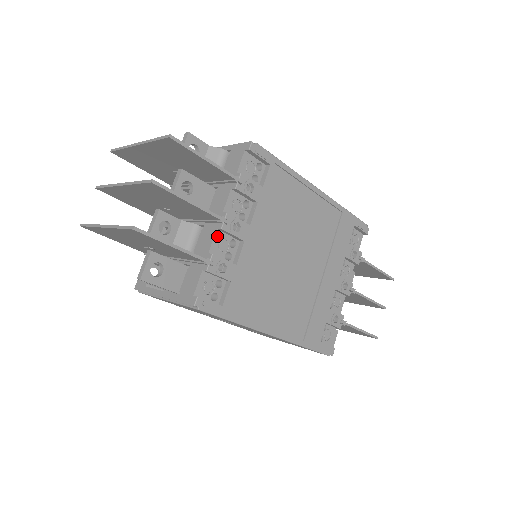
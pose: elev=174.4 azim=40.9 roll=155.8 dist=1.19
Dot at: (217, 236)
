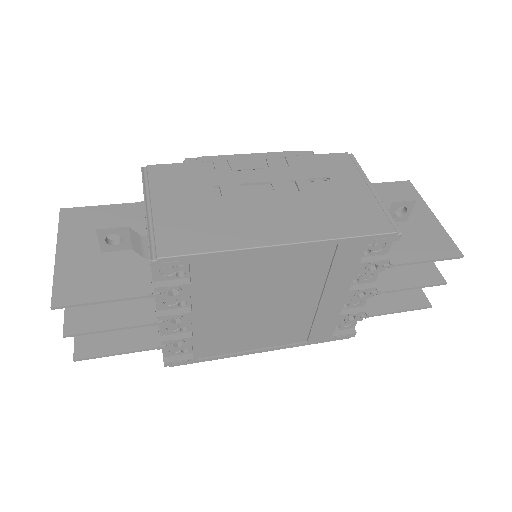
Dot at: occluded
